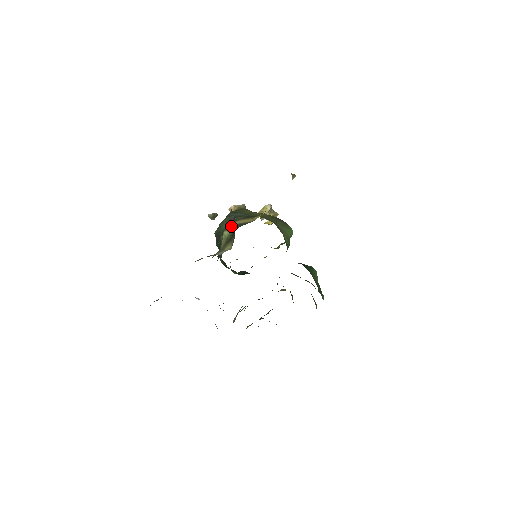
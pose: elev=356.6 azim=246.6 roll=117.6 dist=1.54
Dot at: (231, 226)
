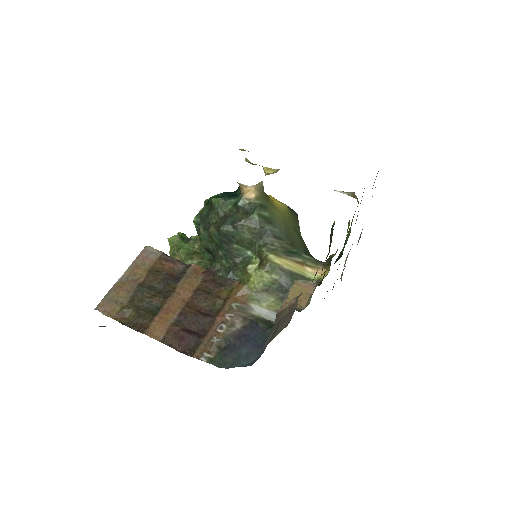
Dot at: (274, 267)
